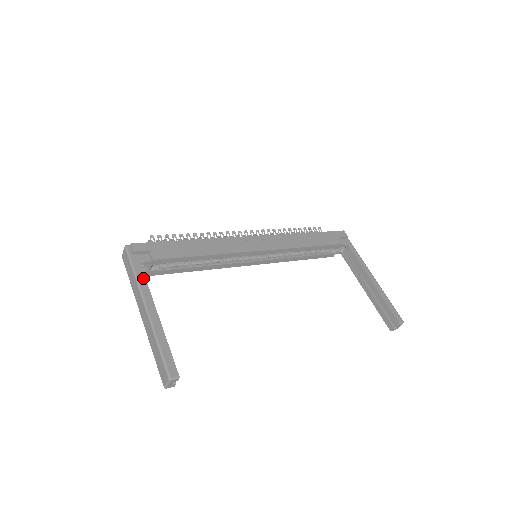
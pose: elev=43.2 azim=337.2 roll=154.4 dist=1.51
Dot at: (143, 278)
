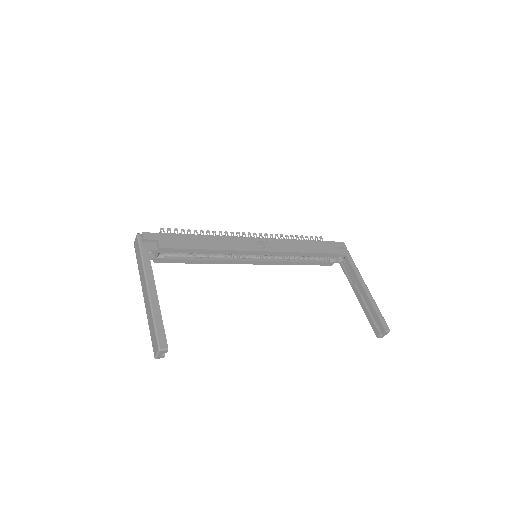
Dot at: (149, 262)
